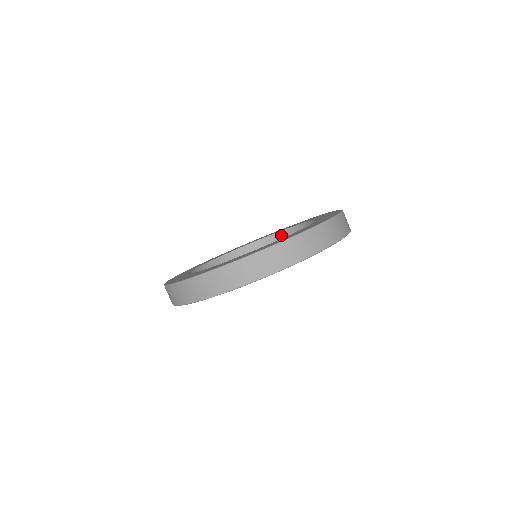
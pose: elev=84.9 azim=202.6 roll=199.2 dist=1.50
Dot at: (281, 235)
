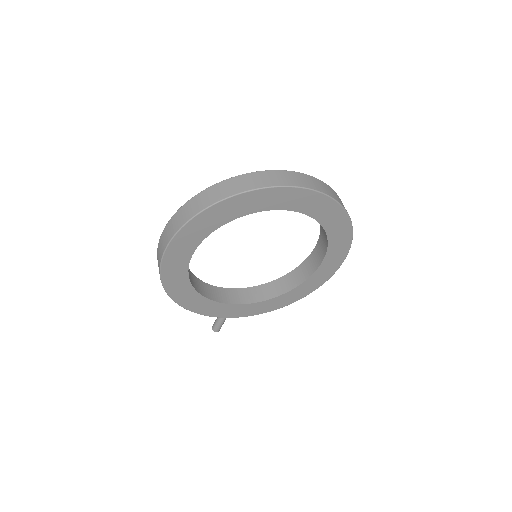
Dot at: (281, 280)
